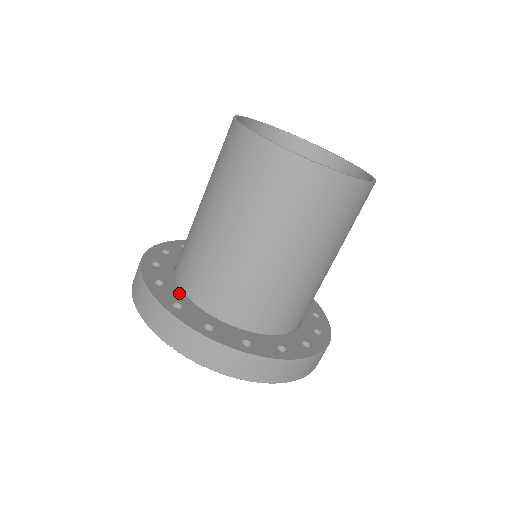
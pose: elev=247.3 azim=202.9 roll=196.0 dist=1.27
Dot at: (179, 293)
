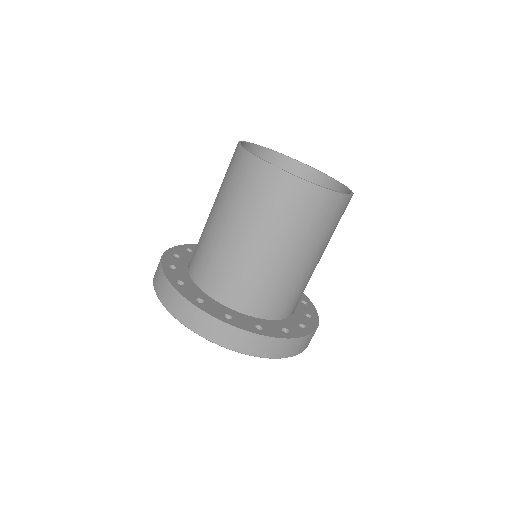
Dot at: (184, 264)
